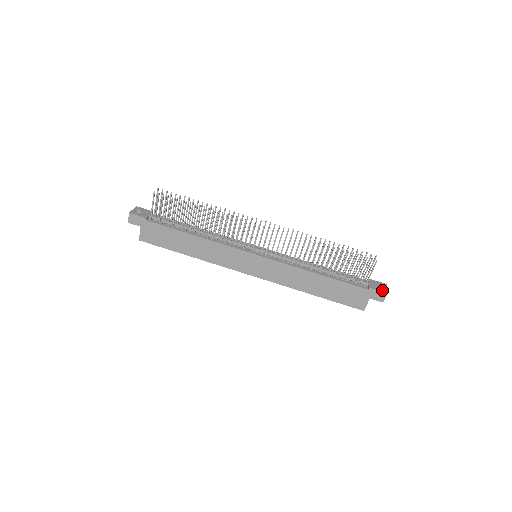
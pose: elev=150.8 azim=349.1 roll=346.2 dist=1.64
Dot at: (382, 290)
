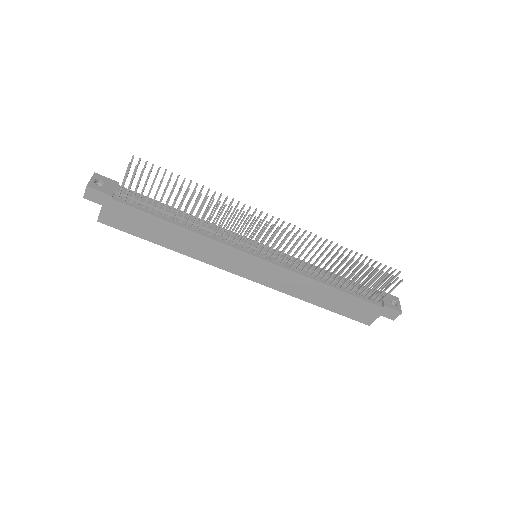
Dot at: (397, 308)
